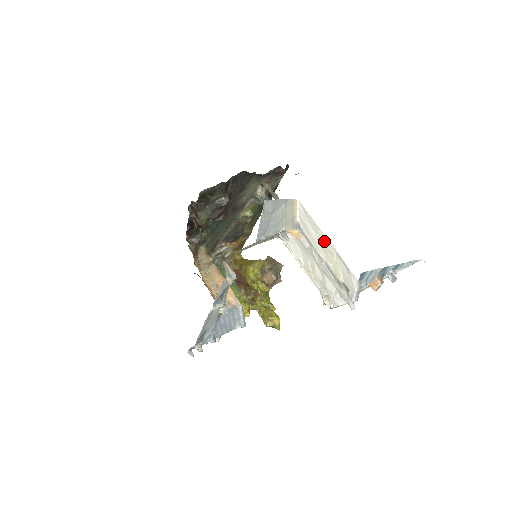
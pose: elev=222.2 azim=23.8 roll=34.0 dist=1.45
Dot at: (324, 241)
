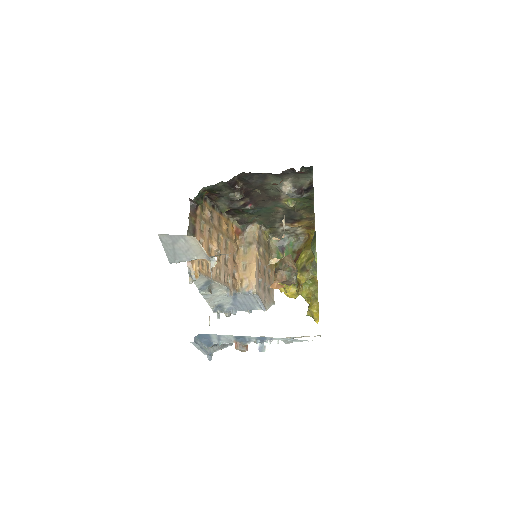
Dot at: occluded
